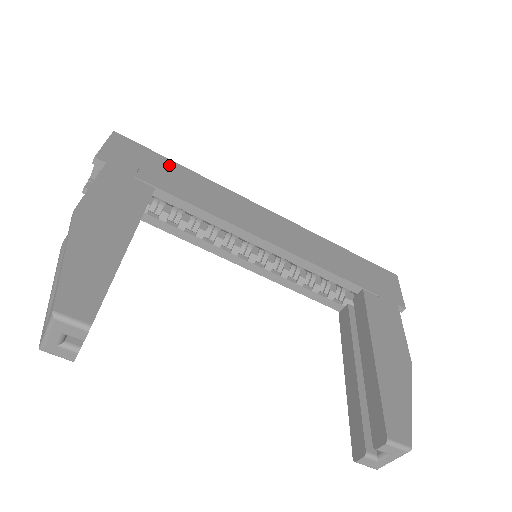
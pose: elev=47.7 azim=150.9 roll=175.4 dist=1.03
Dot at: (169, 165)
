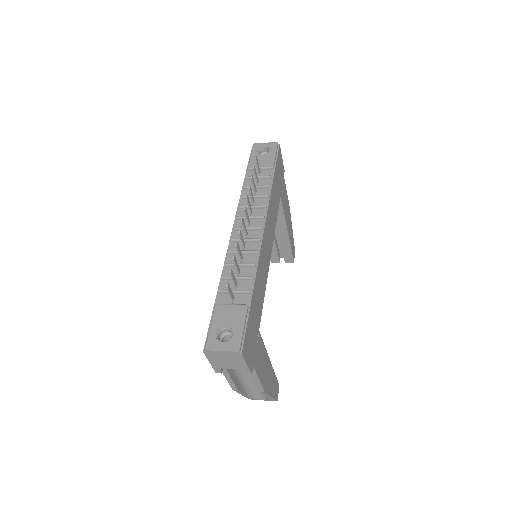
Dot at: (253, 310)
